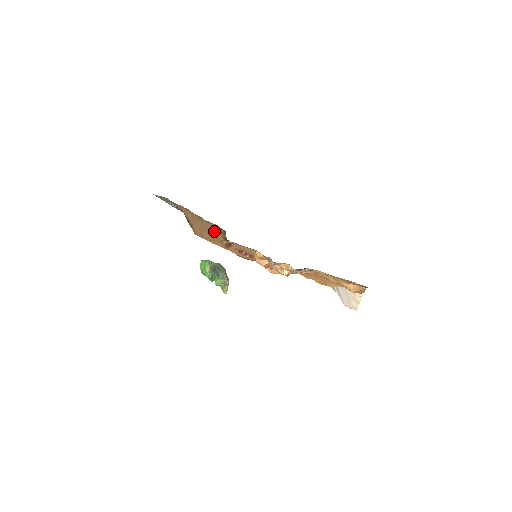
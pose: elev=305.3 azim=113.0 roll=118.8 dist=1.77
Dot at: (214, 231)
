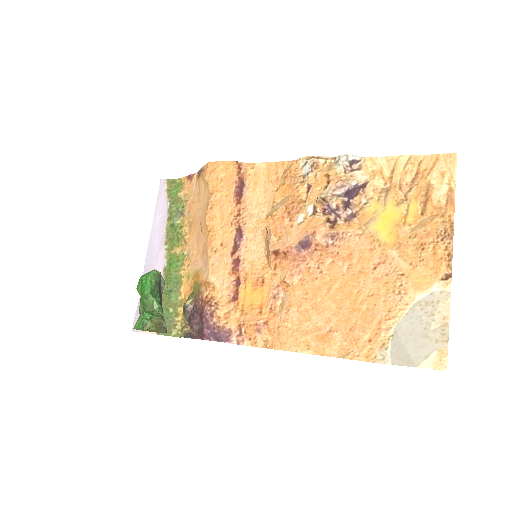
Dot at: (198, 250)
